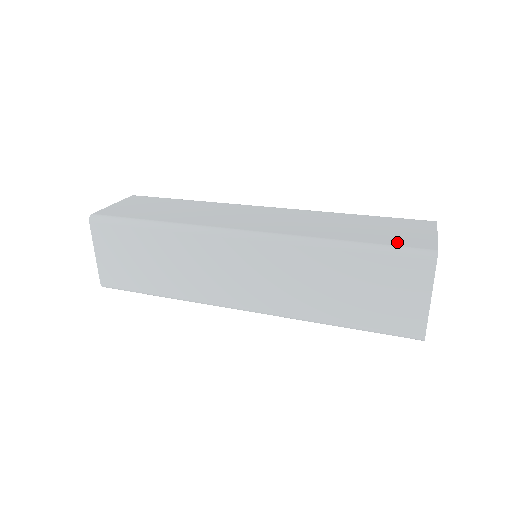
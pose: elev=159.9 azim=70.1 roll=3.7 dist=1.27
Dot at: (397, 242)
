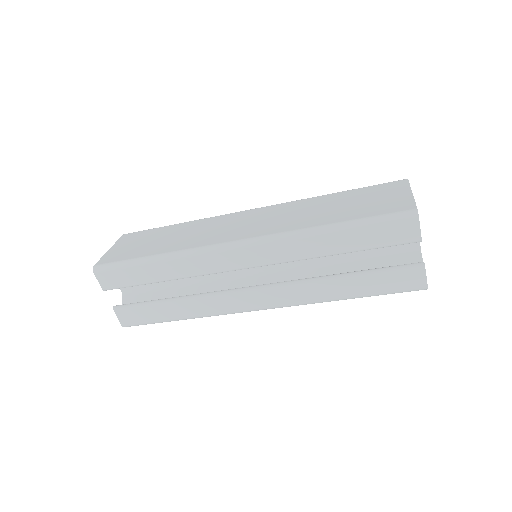
Dot at: occluded
